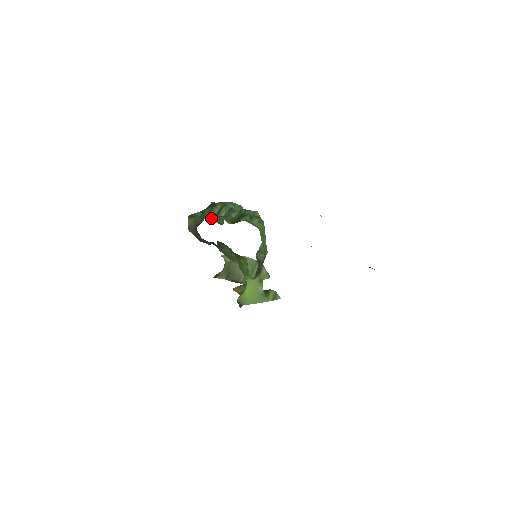
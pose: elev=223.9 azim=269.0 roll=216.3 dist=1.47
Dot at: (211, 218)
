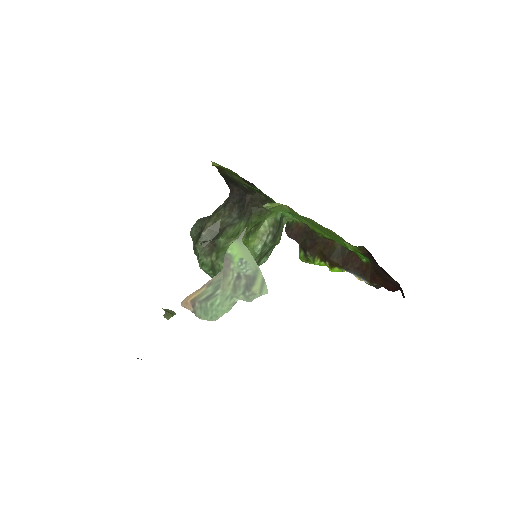
Dot at: occluded
